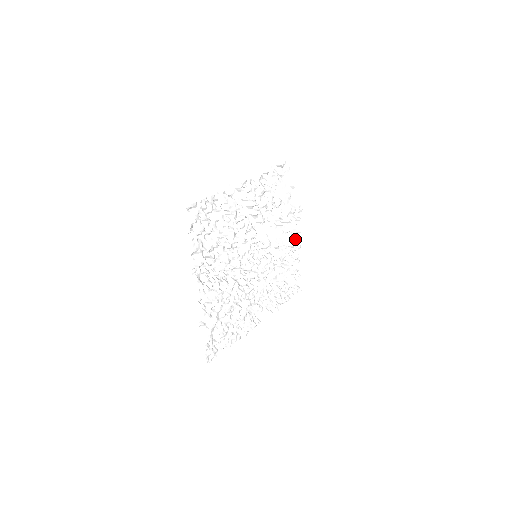
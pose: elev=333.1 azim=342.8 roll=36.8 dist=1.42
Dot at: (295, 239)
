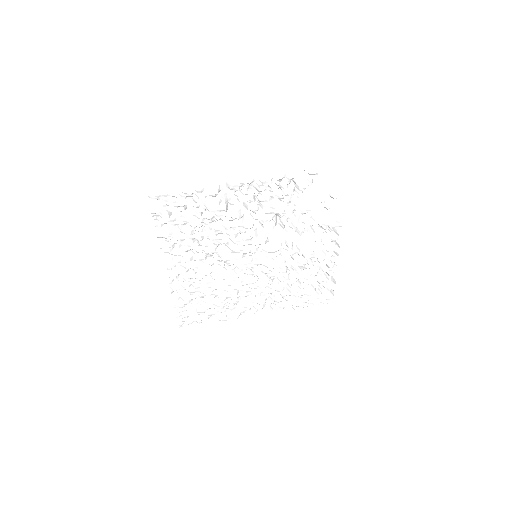
Dot at: (328, 252)
